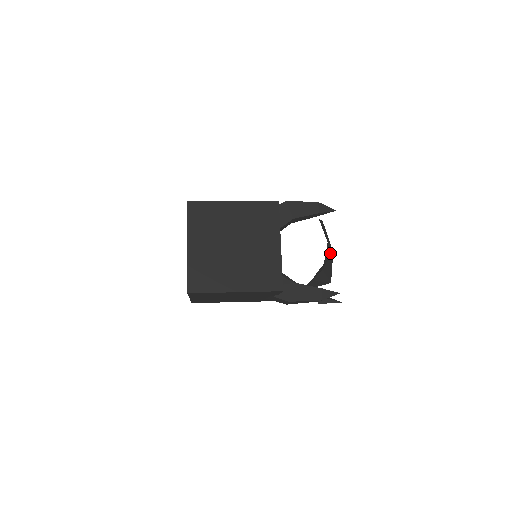
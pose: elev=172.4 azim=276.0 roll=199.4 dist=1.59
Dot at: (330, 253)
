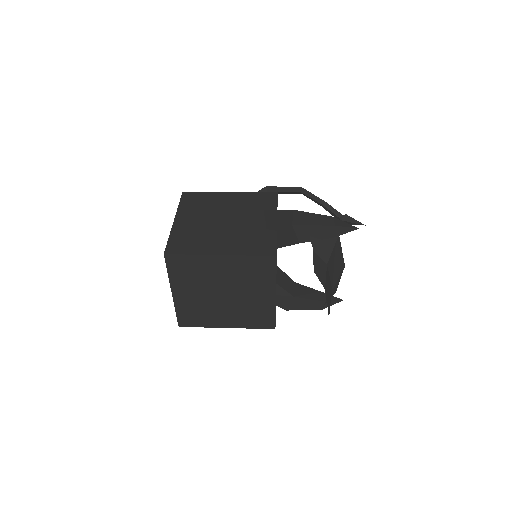
Dot at: occluded
